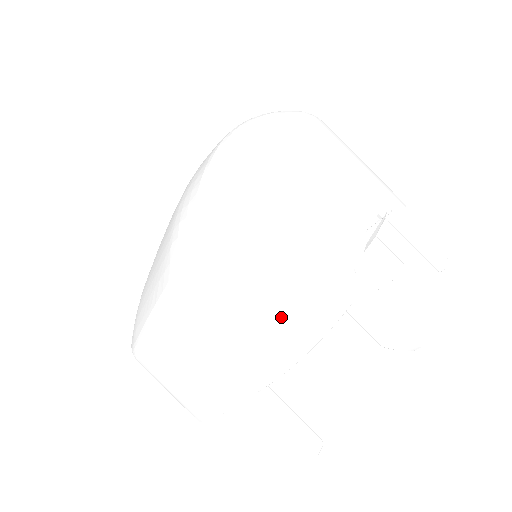
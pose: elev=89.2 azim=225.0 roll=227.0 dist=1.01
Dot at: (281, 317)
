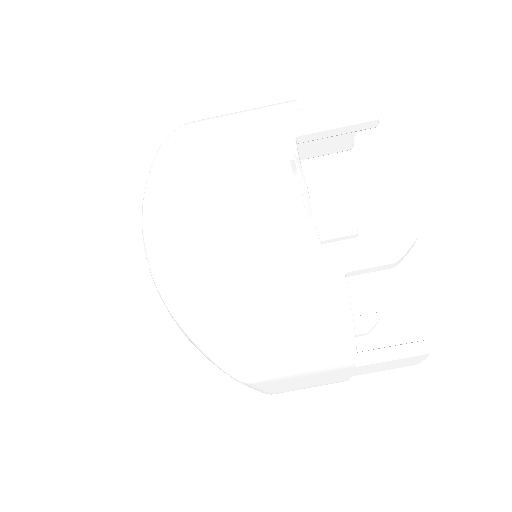
Dot at: (316, 337)
